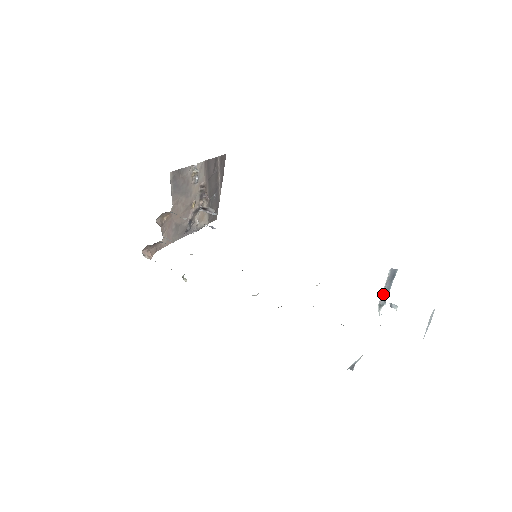
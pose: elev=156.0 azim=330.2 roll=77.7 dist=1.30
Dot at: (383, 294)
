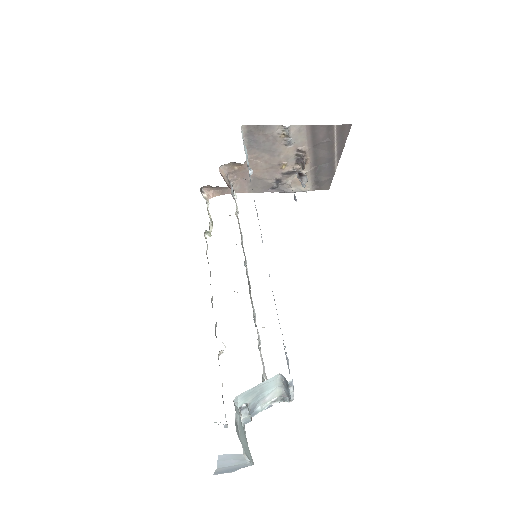
Dot at: (285, 391)
